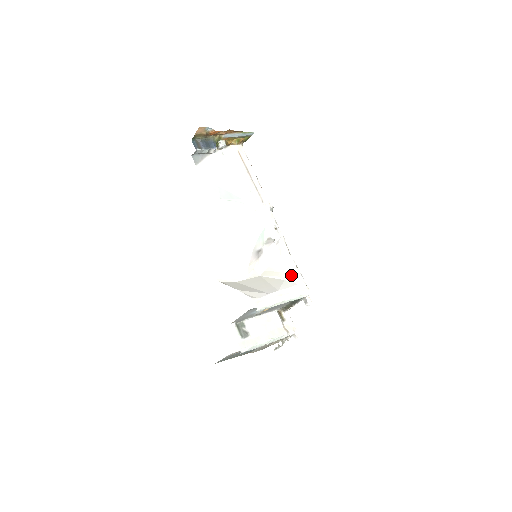
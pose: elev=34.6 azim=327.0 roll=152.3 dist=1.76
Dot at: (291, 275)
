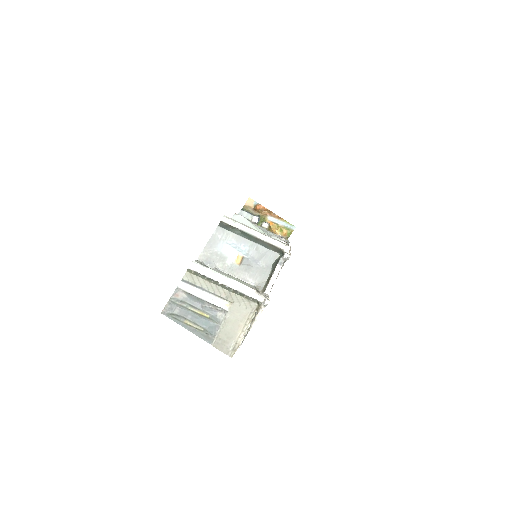
Dot at: occluded
